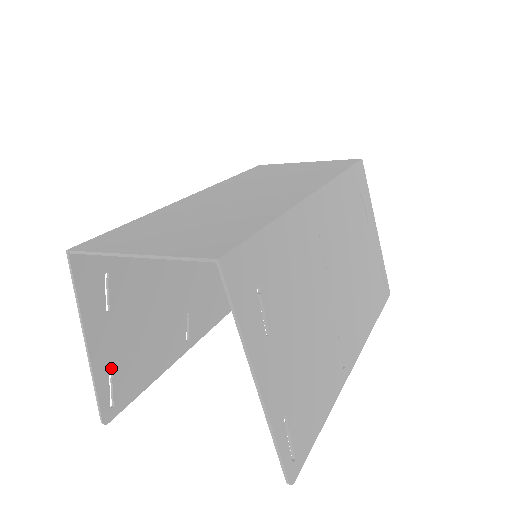
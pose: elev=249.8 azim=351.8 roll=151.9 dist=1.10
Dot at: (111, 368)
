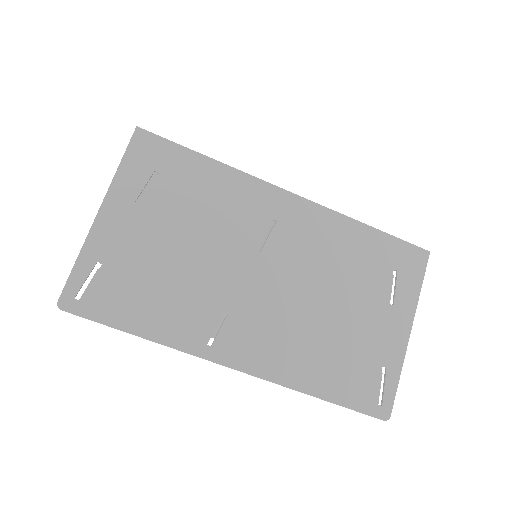
Dot at: occluded
